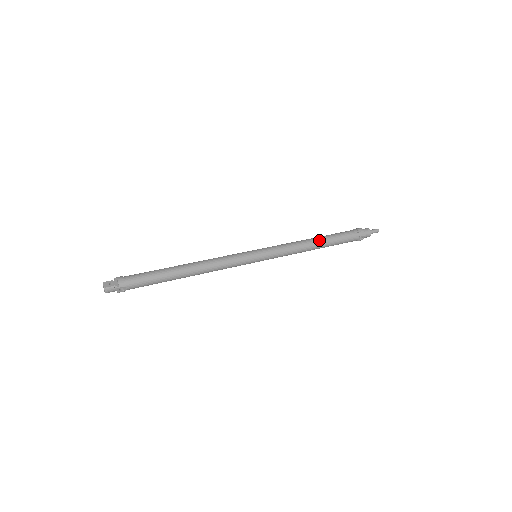
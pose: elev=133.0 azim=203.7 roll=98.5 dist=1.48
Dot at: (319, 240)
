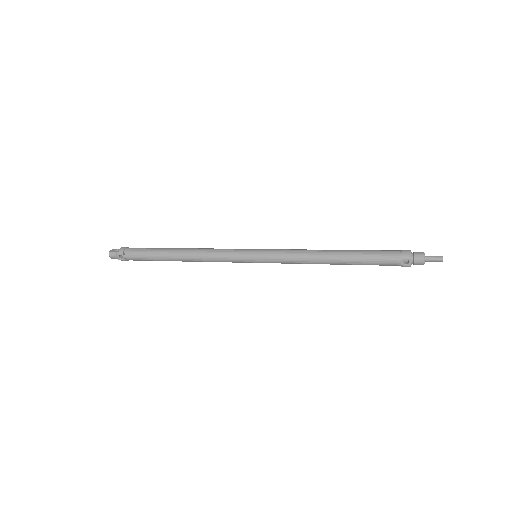
Dot at: (338, 252)
